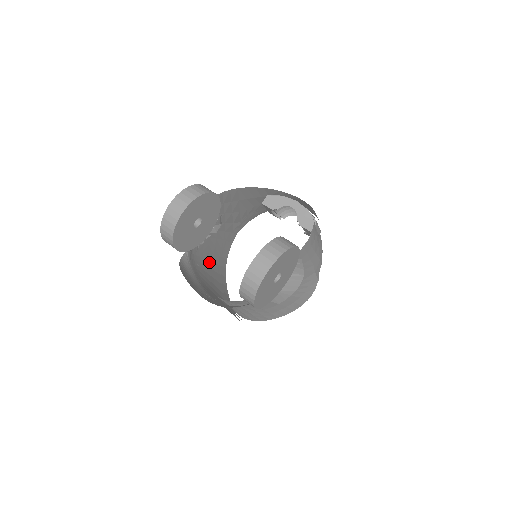
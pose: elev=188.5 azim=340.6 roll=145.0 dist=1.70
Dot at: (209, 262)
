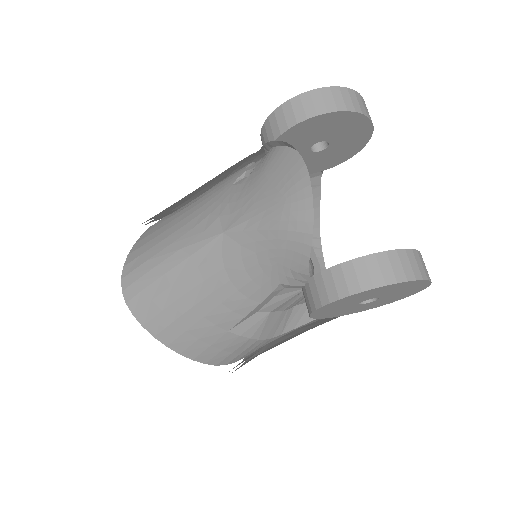
Dot at: (188, 194)
